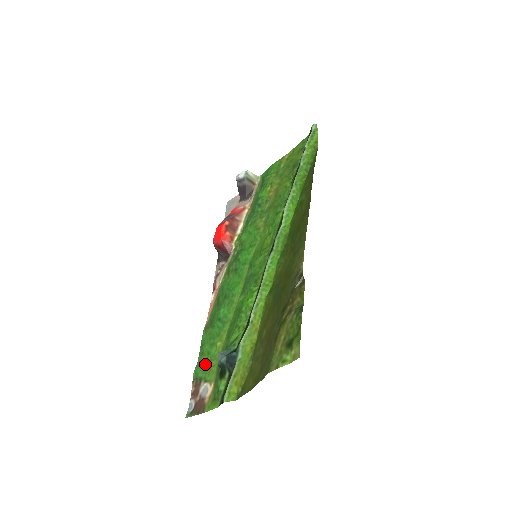
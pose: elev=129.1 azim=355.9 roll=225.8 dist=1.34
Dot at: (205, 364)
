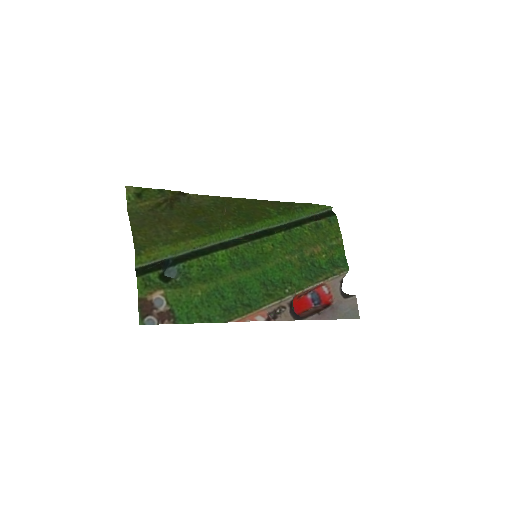
Dot at: (186, 309)
